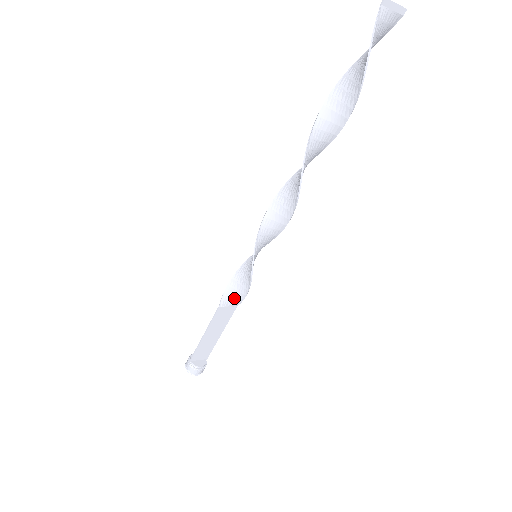
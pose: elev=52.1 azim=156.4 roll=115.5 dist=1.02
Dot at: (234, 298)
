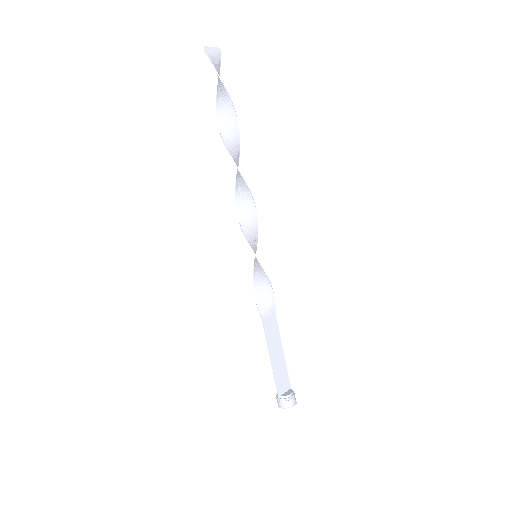
Dot at: (267, 305)
